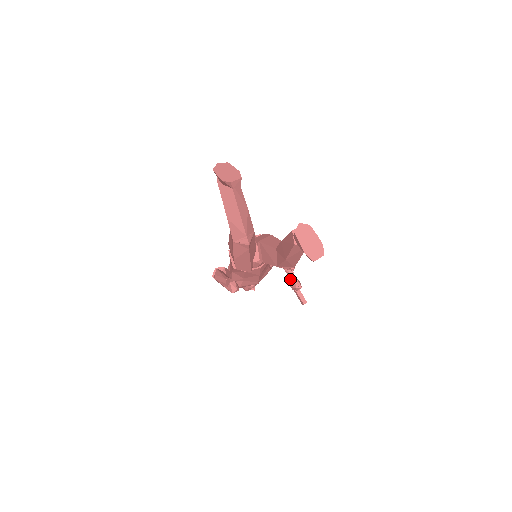
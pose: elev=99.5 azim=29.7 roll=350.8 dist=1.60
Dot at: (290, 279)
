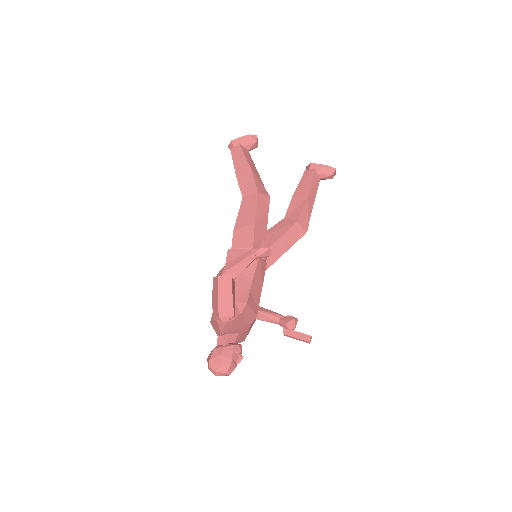
Dot at: (281, 319)
